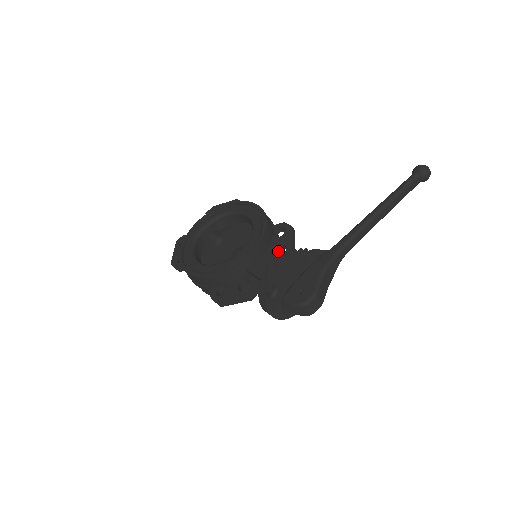
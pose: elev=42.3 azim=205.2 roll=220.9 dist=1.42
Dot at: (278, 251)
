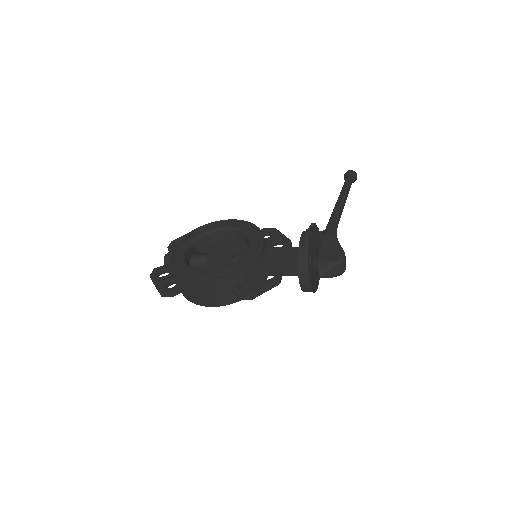
Dot at: occluded
